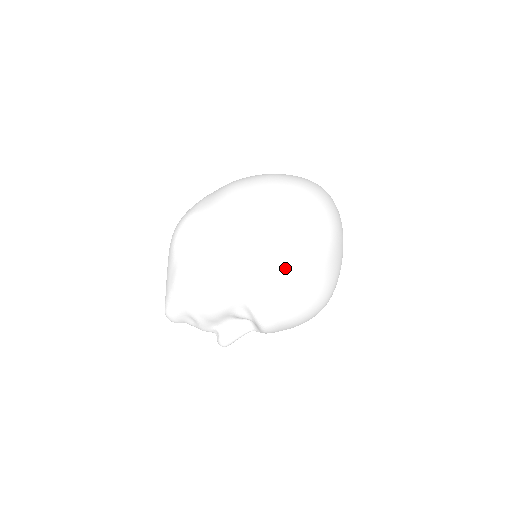
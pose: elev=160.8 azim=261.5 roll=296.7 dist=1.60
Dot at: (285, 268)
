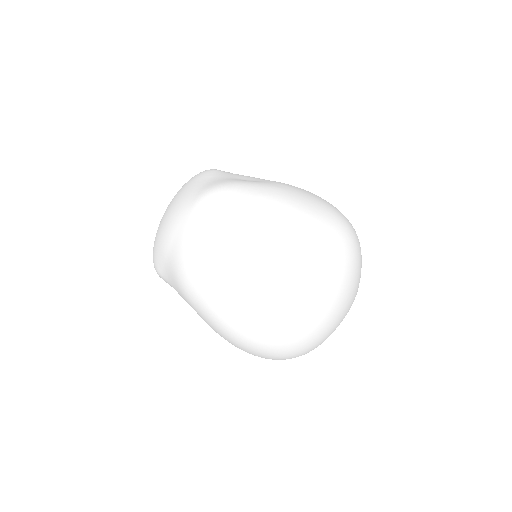
Dot at: occluded
